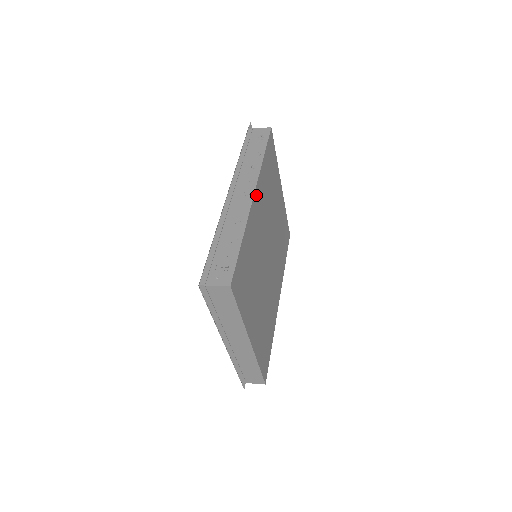
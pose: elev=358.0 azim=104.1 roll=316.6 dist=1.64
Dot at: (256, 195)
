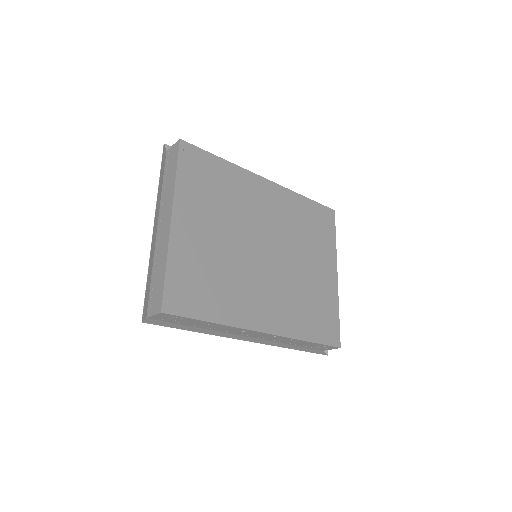
Dot at: (270, 186)
